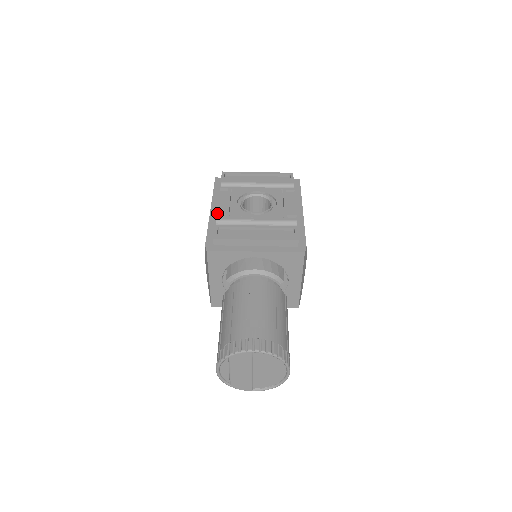
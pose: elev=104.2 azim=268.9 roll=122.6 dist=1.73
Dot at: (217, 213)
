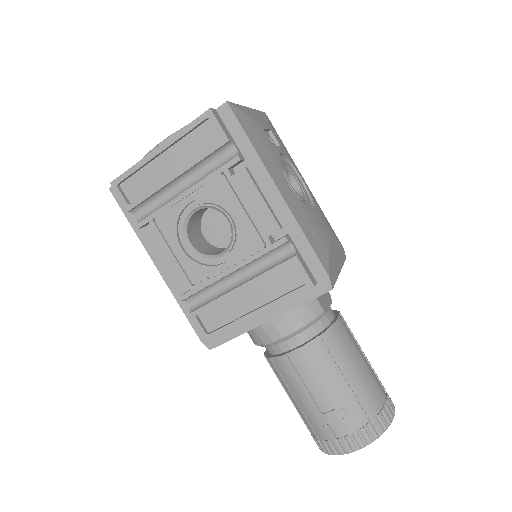
Dot at: (174, 289)
